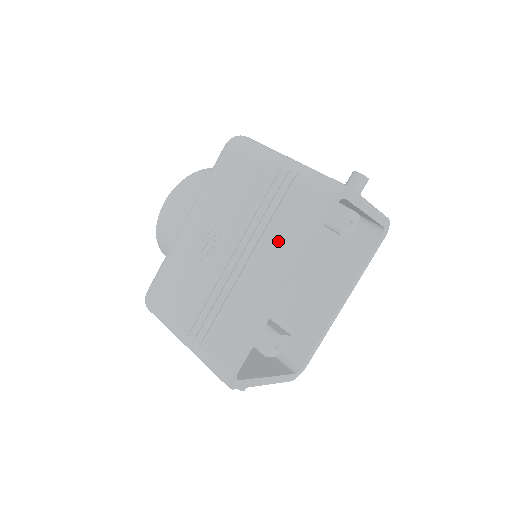
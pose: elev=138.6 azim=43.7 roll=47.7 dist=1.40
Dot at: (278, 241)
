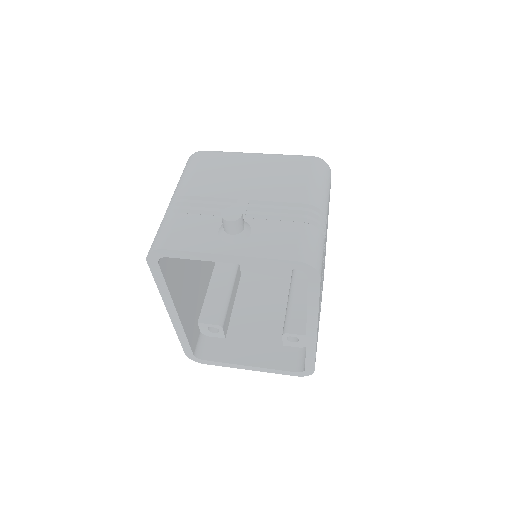
Dot at: occluded
